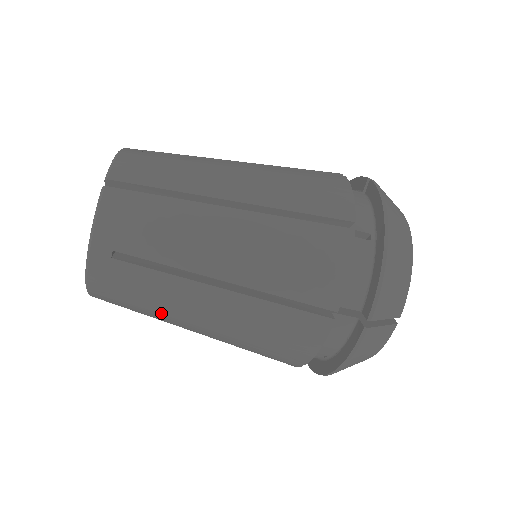
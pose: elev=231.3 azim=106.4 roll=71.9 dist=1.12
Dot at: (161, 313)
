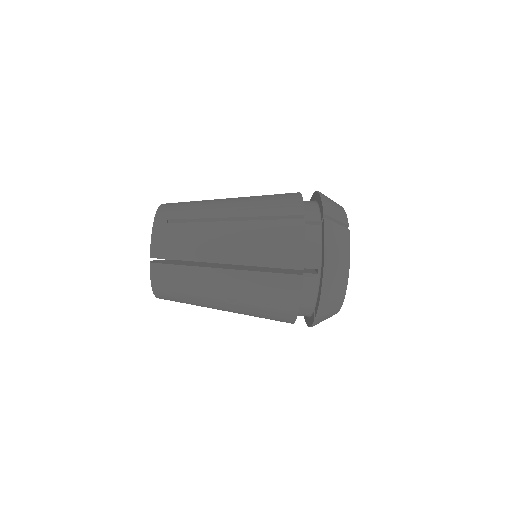
Dot at: occluded
